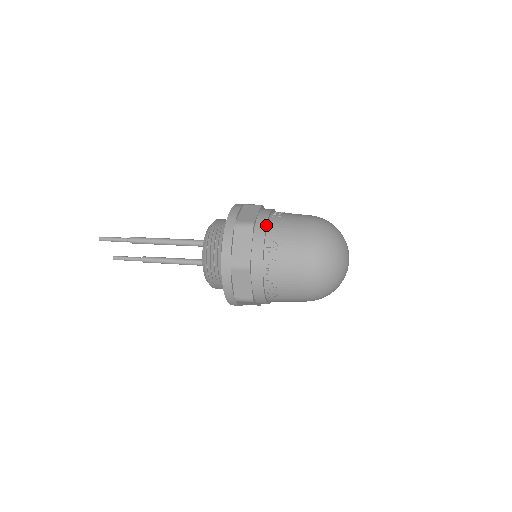
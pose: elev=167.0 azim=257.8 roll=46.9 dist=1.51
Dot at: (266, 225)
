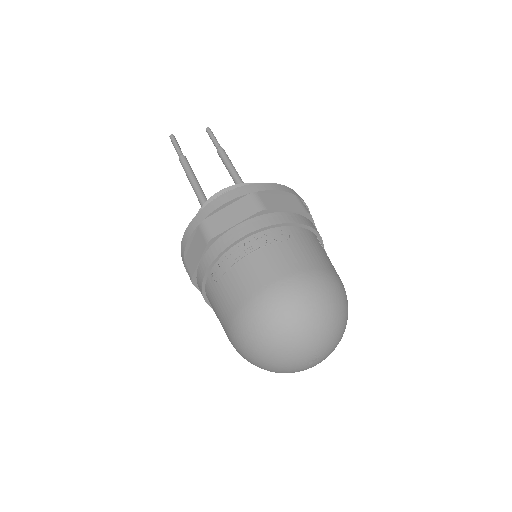
Dot at: (201, 288)
